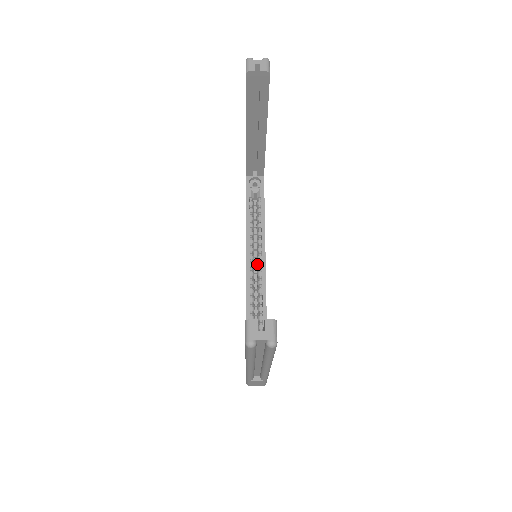
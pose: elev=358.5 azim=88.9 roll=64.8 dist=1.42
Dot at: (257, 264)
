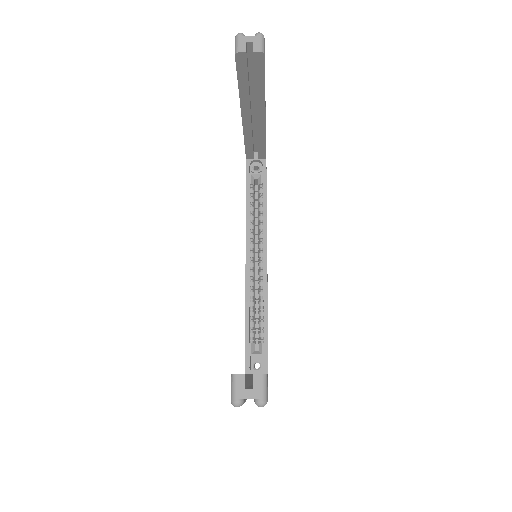
Dot at: (258, 261)
